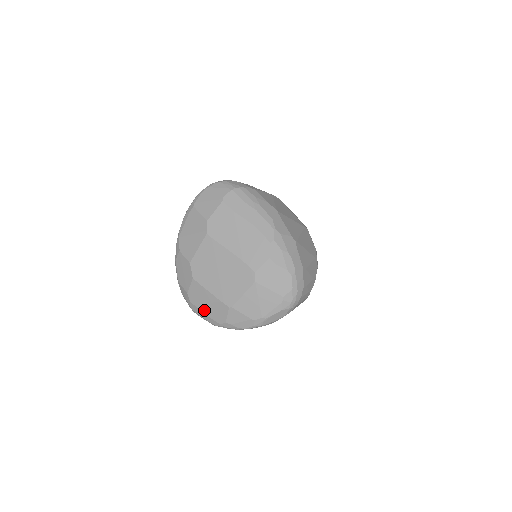
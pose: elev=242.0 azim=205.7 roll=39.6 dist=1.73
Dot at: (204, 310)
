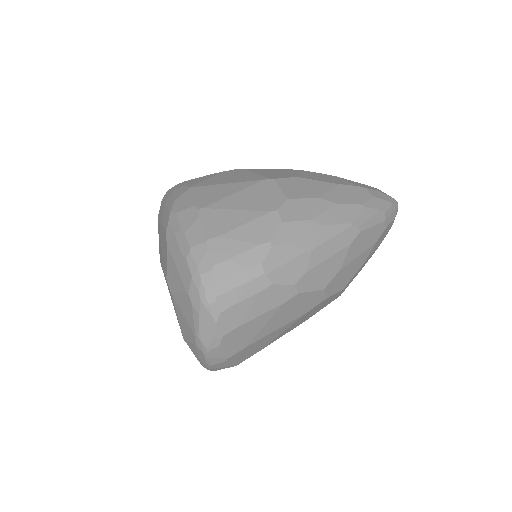
Dot at: occluded
